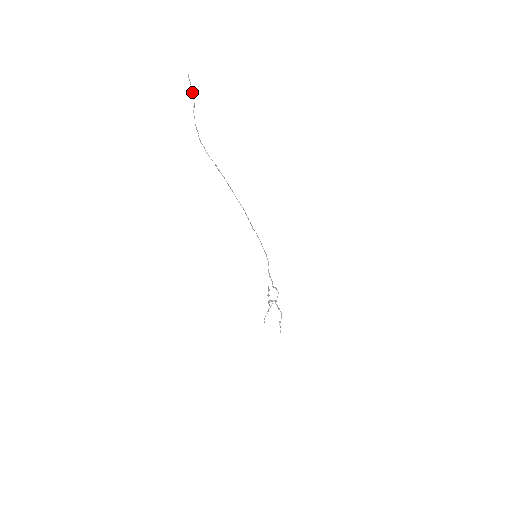
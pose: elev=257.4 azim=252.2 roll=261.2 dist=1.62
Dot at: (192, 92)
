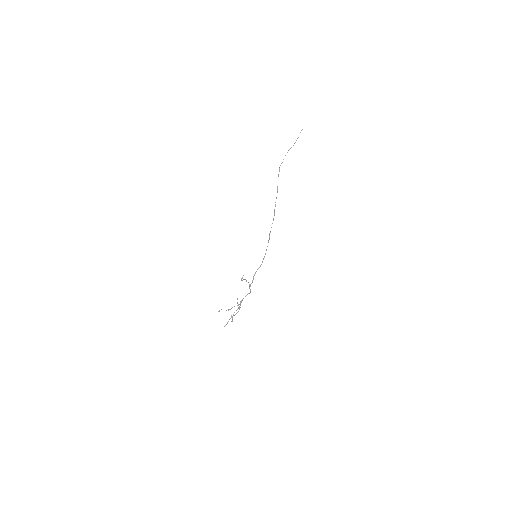
Dot at: occluded
